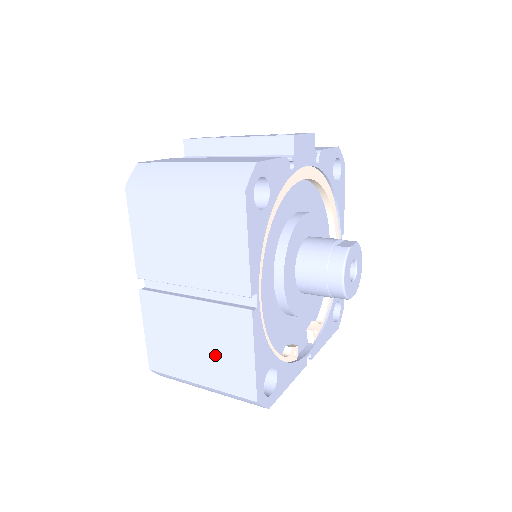
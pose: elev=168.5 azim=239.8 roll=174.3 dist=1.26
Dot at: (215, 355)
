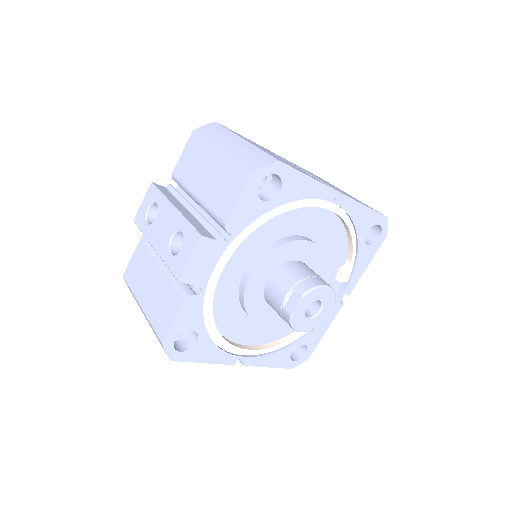
Dot at: occluded
